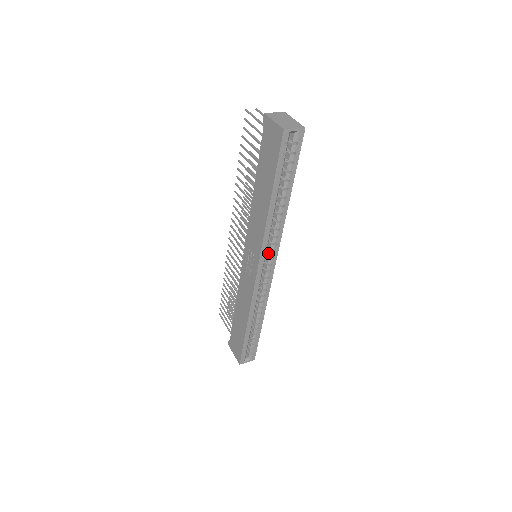
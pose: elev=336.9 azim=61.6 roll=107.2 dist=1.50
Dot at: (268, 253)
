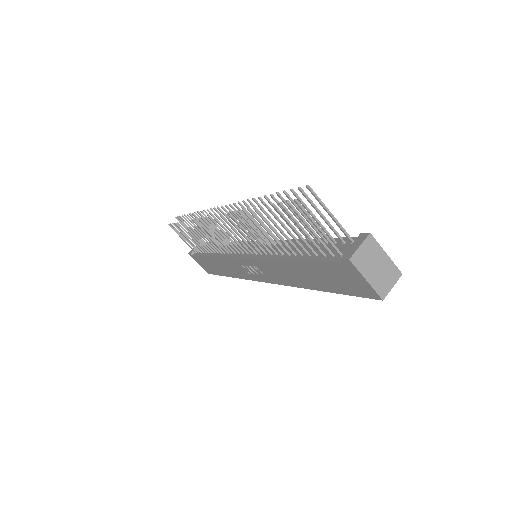
Dot at: occluded
